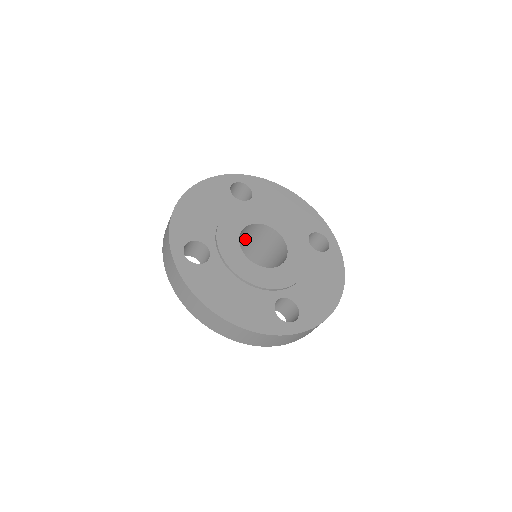
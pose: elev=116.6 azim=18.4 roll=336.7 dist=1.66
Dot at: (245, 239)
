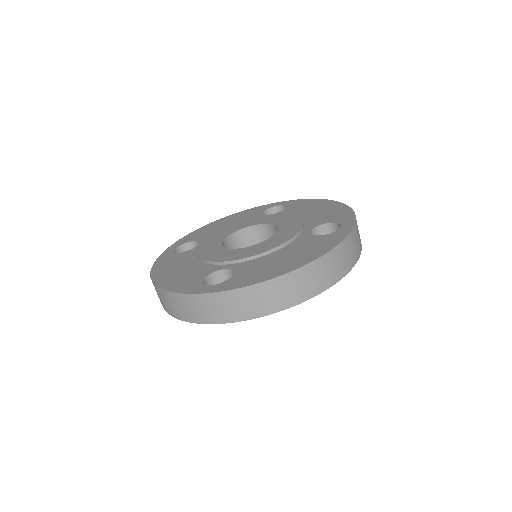
Dot at: occluded
